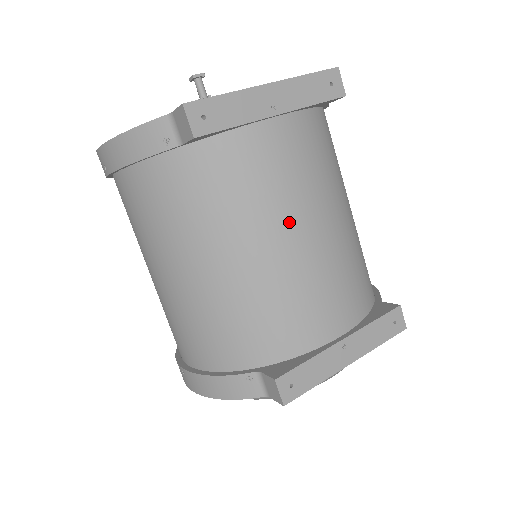
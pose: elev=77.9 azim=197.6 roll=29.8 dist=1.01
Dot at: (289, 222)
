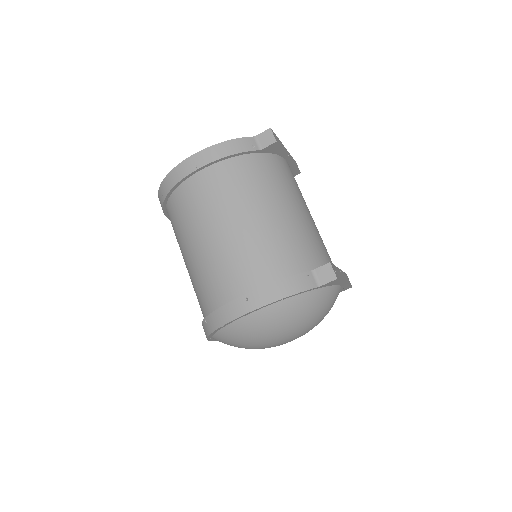
Dot at: (304, 203)
